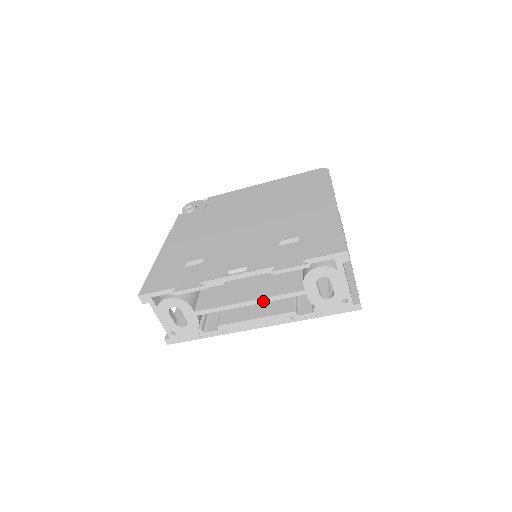
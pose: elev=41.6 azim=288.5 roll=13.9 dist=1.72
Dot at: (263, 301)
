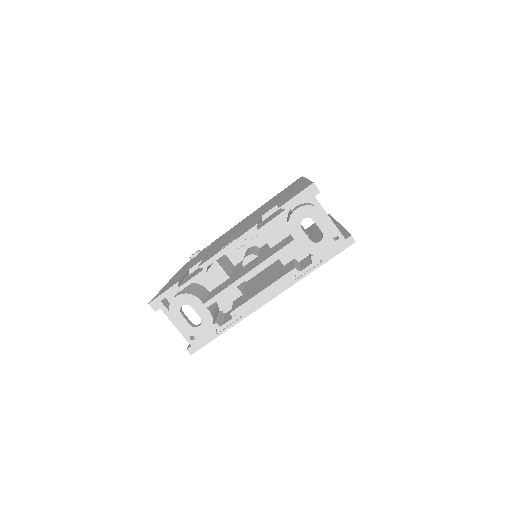
Dot at: (261, 267)
